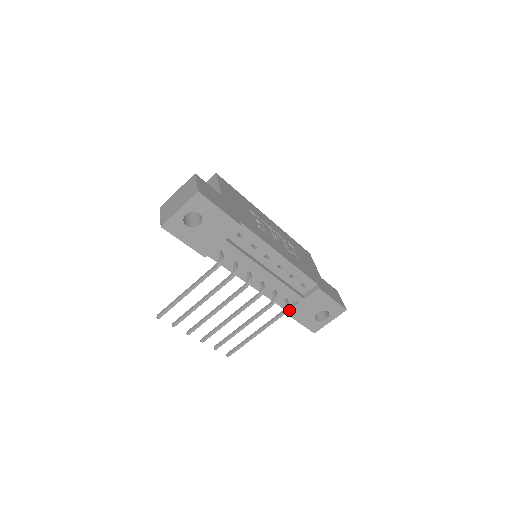
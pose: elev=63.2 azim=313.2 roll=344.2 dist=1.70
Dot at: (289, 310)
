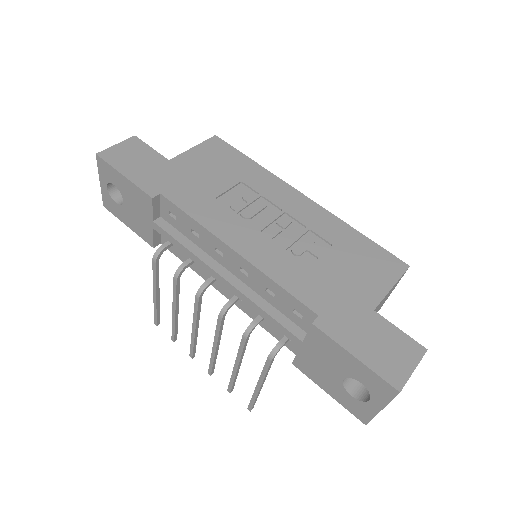
Dot at: (294, 358)
